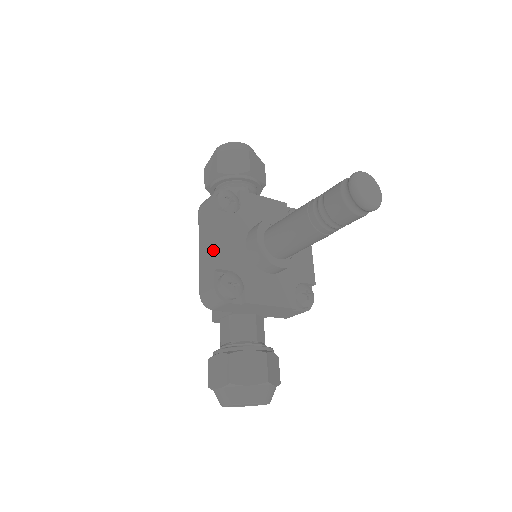
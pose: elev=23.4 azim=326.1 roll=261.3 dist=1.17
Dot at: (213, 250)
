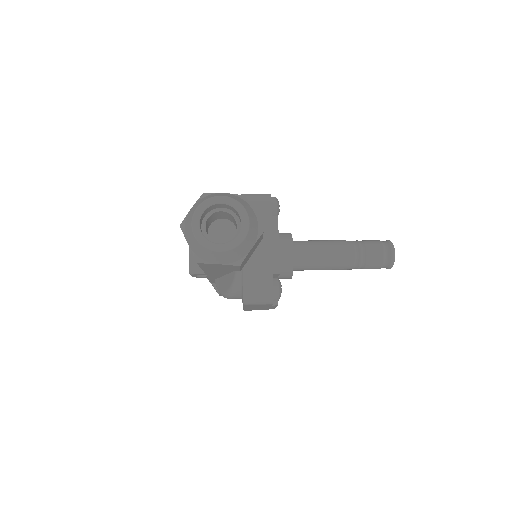
Dot at: occluded
